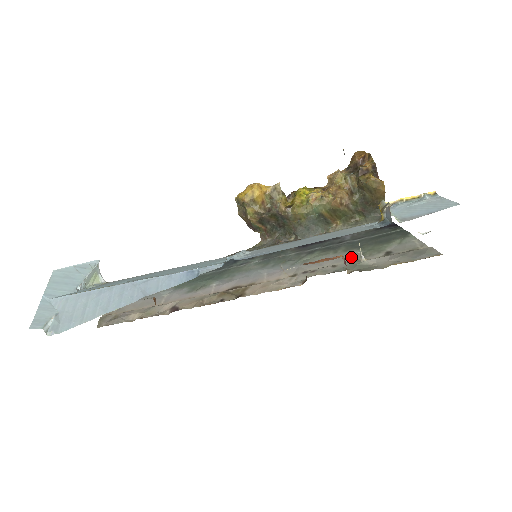
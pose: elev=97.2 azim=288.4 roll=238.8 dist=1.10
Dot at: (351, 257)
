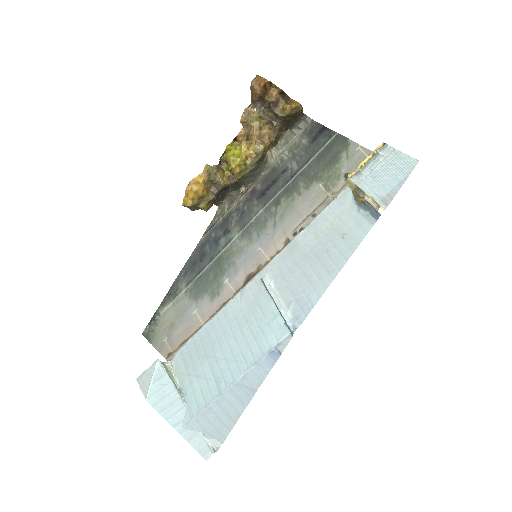
Dot at: (319, 196)
